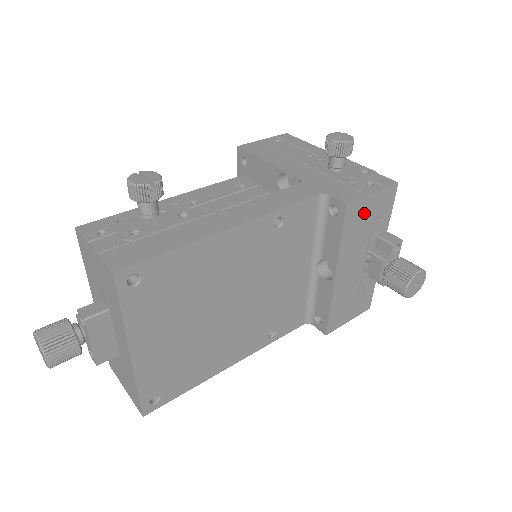
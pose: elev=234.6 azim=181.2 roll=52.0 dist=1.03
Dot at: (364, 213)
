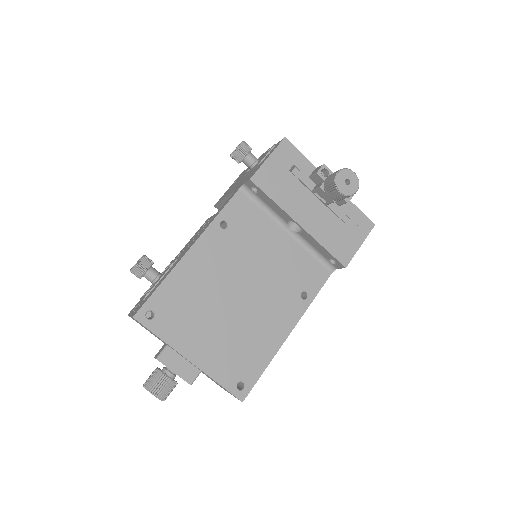
Dot at: (275, 174)
